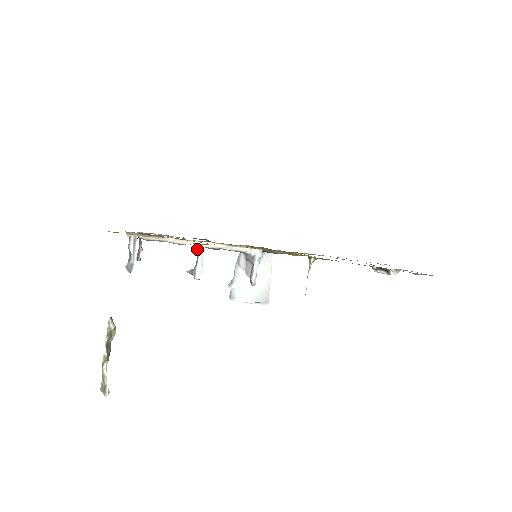
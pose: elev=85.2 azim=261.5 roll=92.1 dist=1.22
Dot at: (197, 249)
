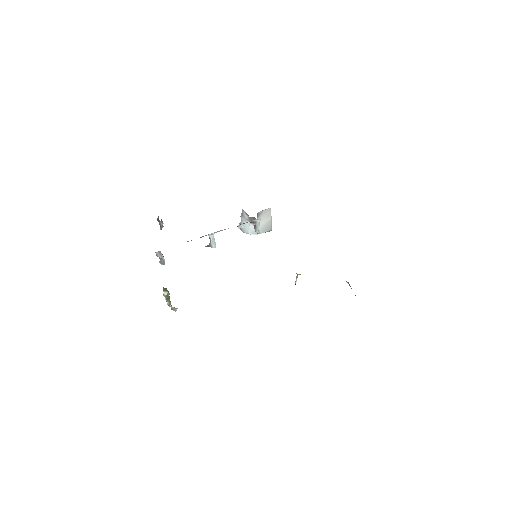
Dot at: (208, 235)
